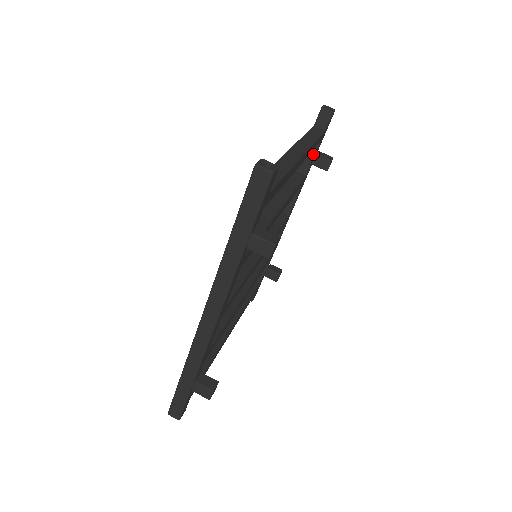
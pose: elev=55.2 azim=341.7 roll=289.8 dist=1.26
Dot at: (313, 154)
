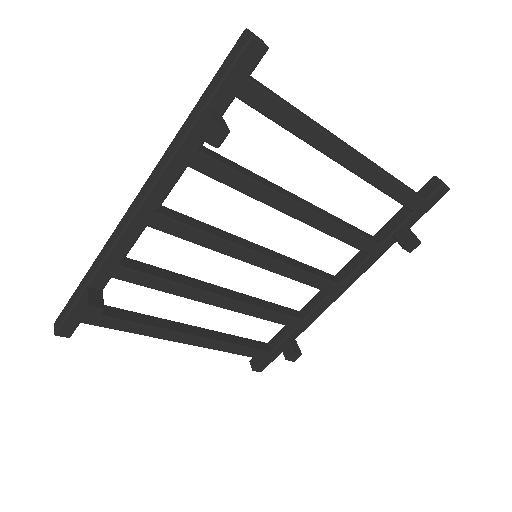
Dot at: (399, 224)
